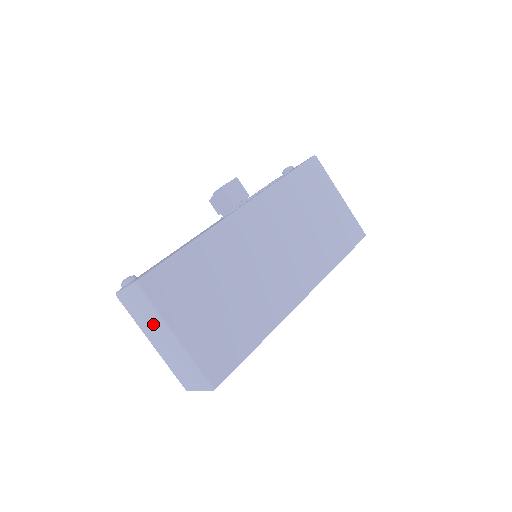
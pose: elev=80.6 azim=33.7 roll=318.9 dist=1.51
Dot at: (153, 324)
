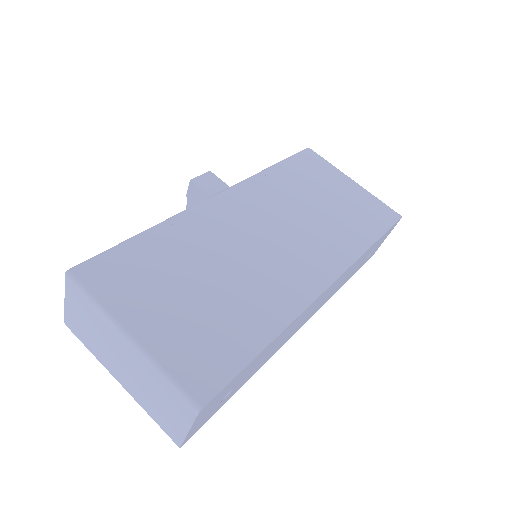
Dot at: (104, 336)
